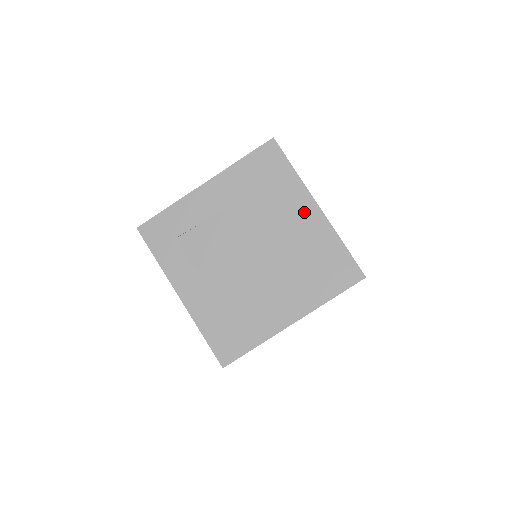
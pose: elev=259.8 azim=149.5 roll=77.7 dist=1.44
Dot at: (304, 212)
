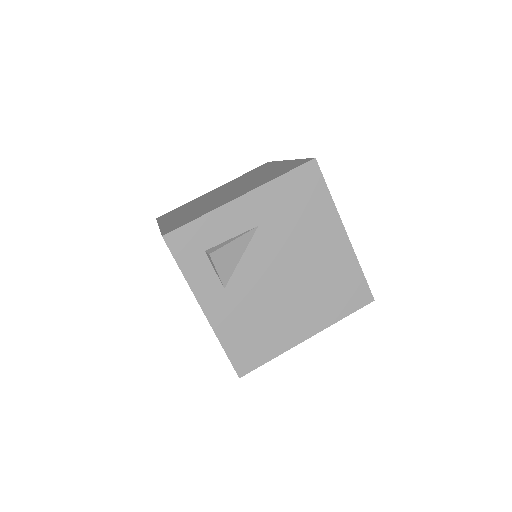
Dot at: (333, 237)
